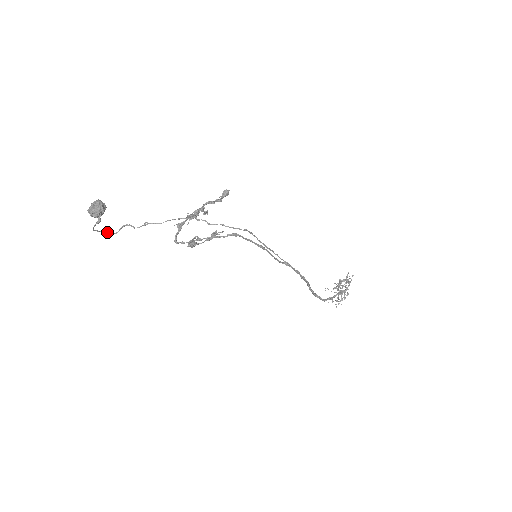
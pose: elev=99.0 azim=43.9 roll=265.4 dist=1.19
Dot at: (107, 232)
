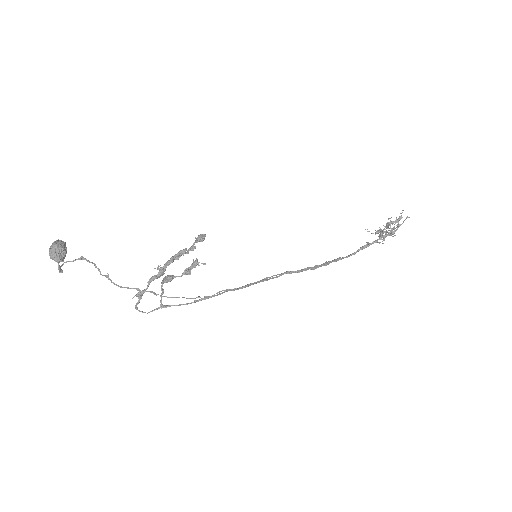
Dot at: (79, 259)
